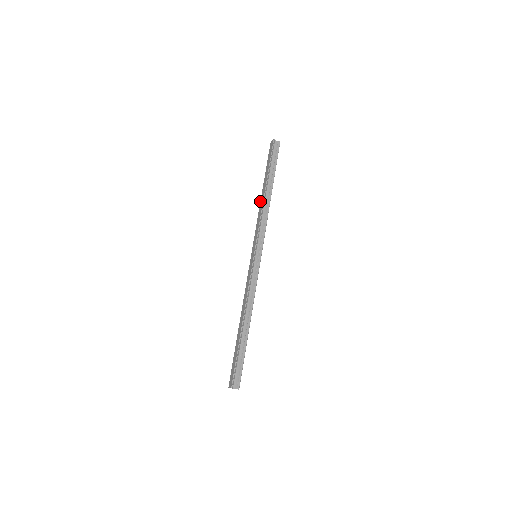
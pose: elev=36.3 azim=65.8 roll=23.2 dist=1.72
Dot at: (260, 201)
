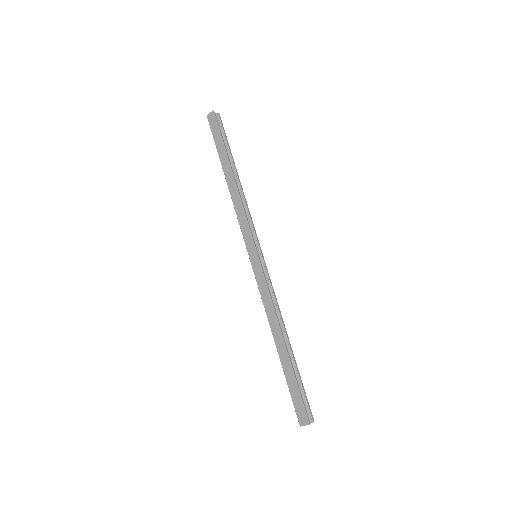
Dot at: occluded
